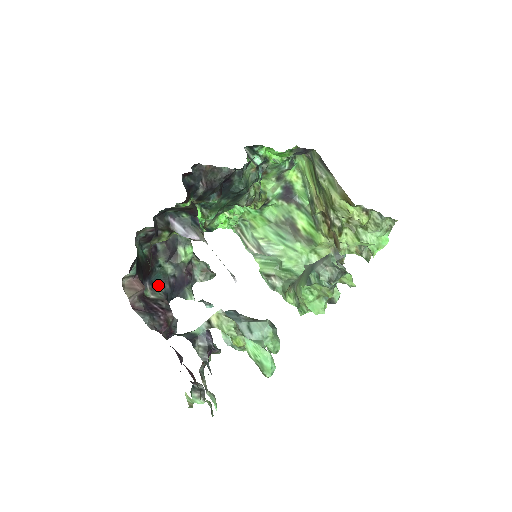
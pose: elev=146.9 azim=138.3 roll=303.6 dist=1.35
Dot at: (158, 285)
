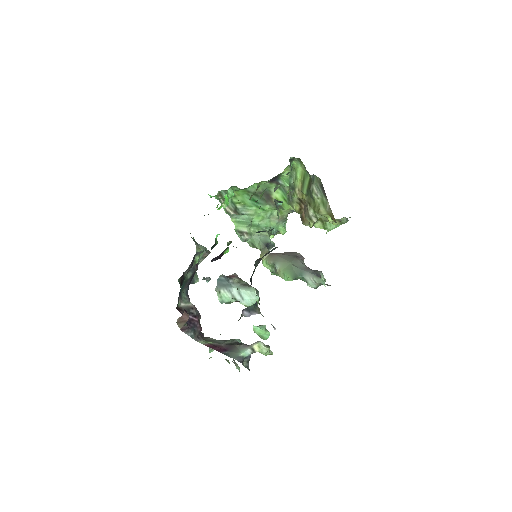
Dot at: occluded
